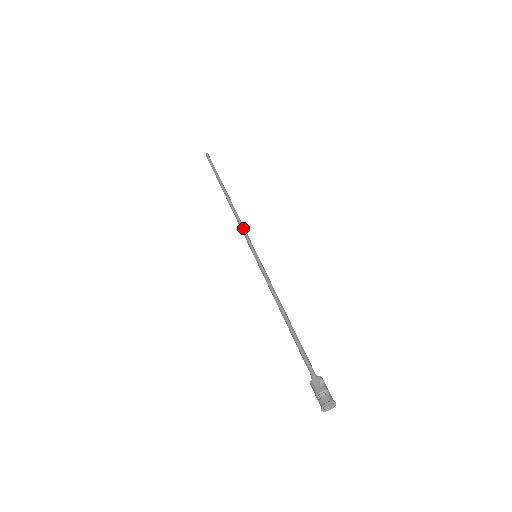
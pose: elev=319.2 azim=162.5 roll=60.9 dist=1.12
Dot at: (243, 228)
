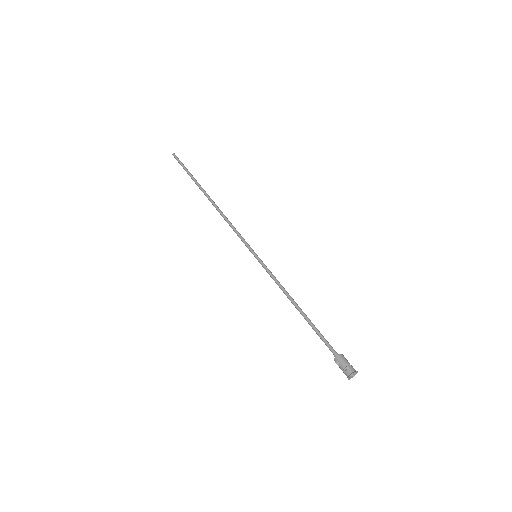
Dot at: occluded
